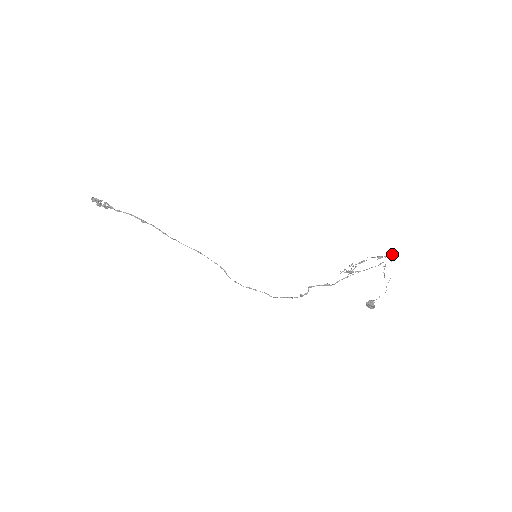
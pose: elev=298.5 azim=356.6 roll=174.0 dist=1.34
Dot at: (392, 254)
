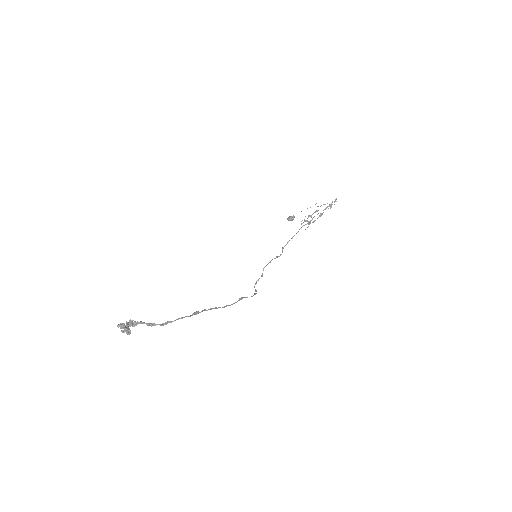
Dot at: occluded
